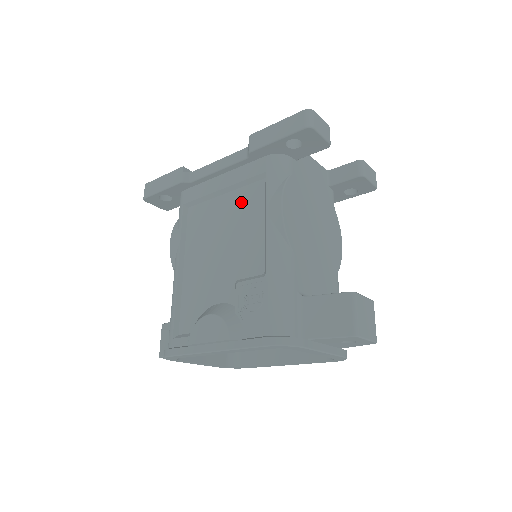
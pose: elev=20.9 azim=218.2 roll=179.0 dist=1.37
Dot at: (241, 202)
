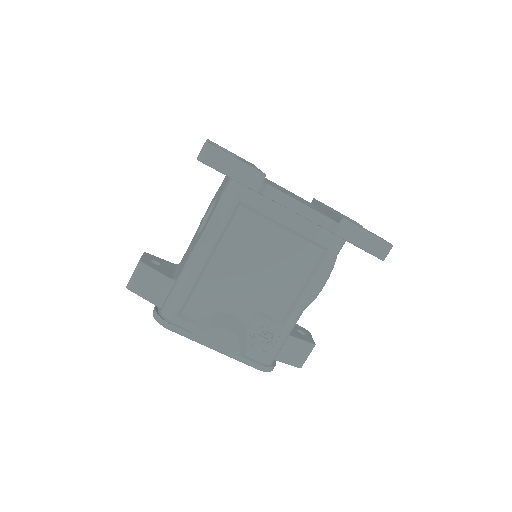
Dot at: (294, 251)
